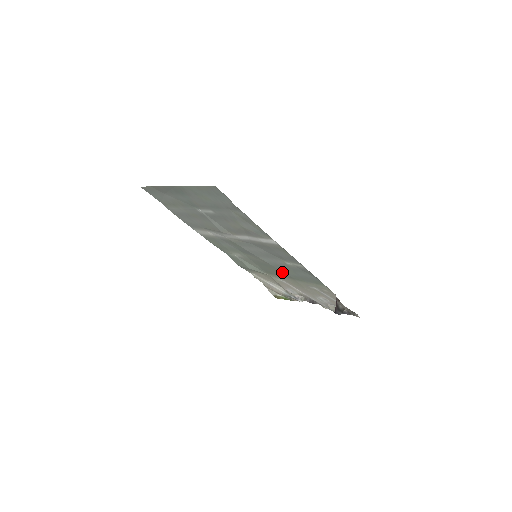
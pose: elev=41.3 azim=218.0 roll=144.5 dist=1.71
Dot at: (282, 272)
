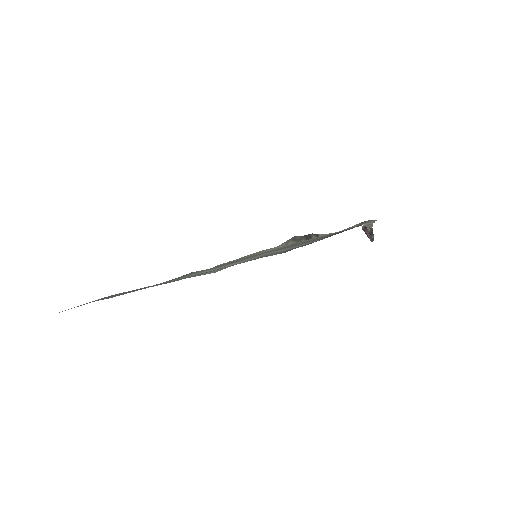
Dot at: occluded
